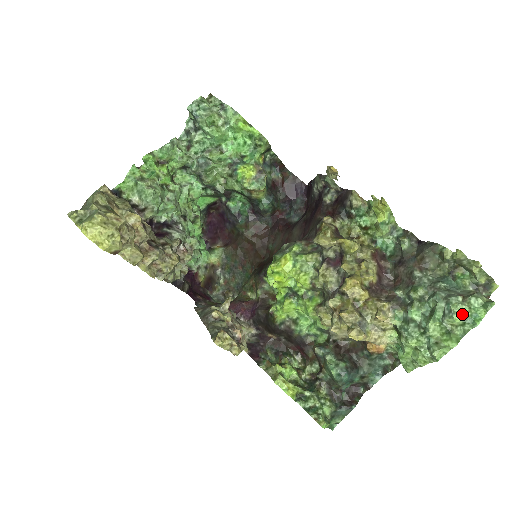
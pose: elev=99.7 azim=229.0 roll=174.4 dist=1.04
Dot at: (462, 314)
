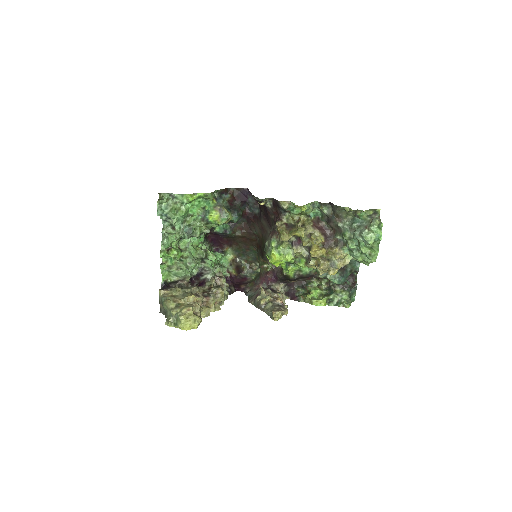
Dot at: (372, 239)
